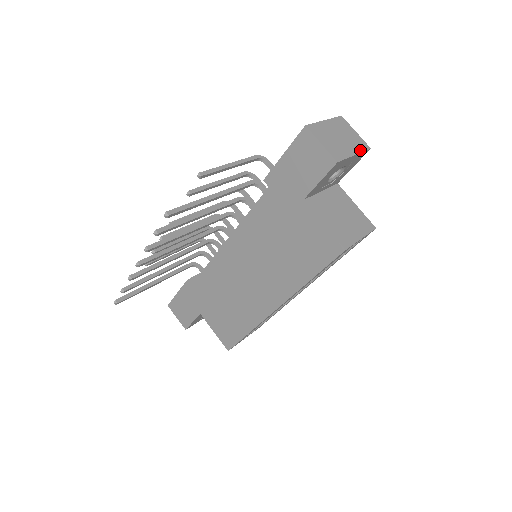
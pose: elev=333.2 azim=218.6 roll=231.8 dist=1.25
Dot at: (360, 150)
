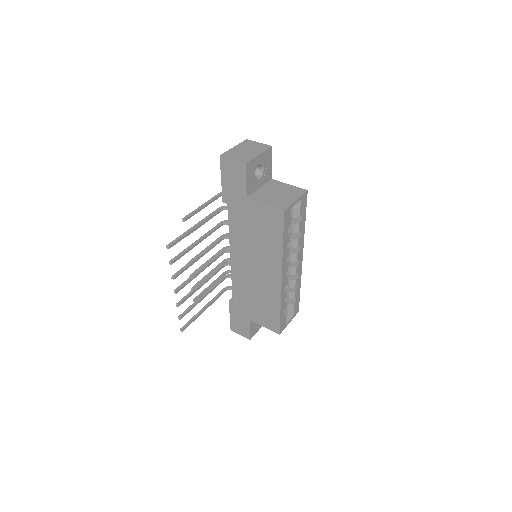
Dot at: (263, 150)
